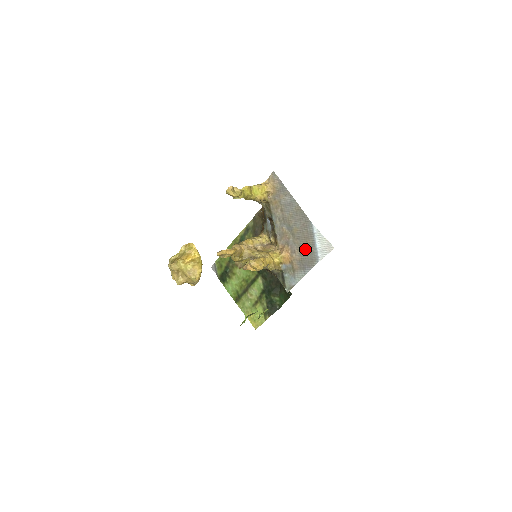
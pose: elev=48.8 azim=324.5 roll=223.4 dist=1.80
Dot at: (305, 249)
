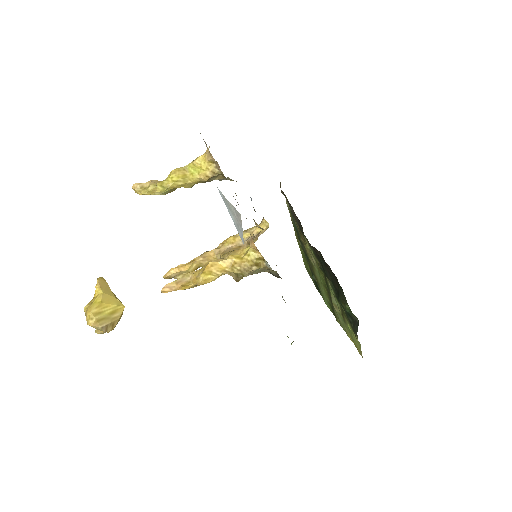
Dot at: occluded
